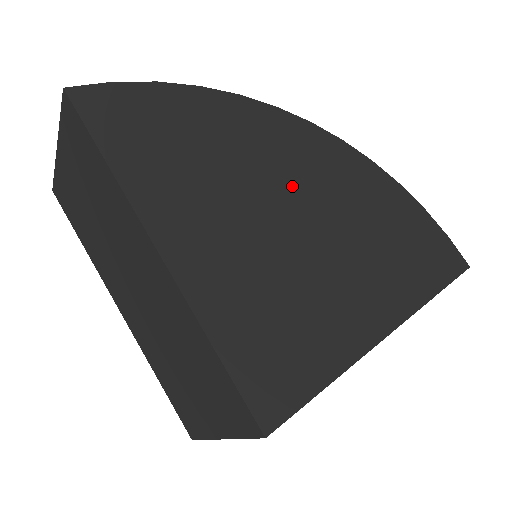
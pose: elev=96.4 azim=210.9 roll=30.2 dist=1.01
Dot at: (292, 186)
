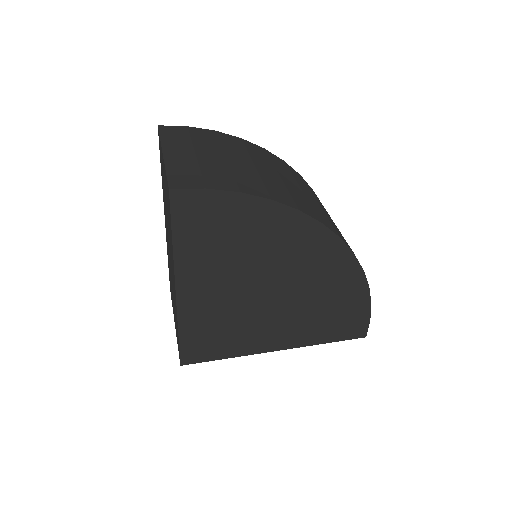
Dot at: (286, 275)
